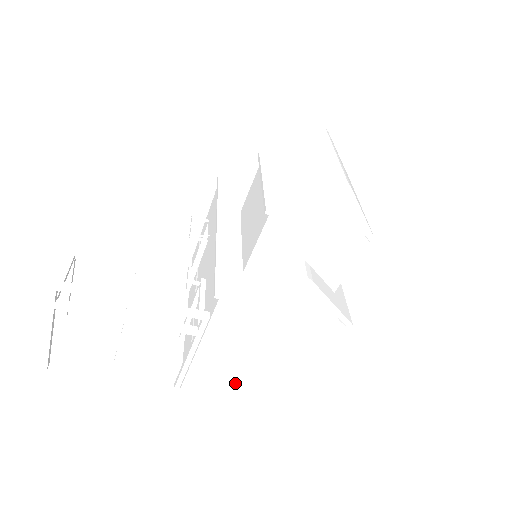
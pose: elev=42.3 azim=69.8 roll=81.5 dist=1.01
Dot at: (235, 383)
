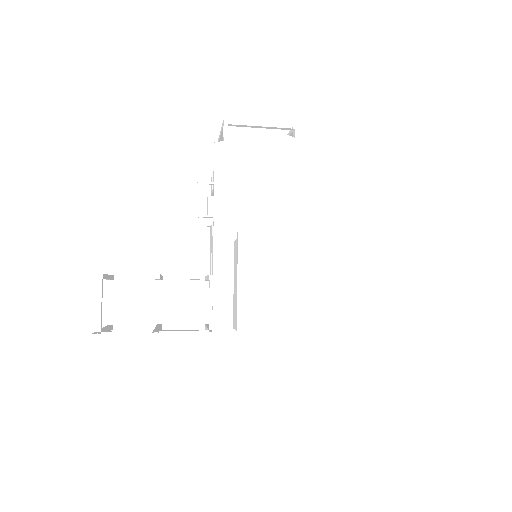
Dot at: occluded
